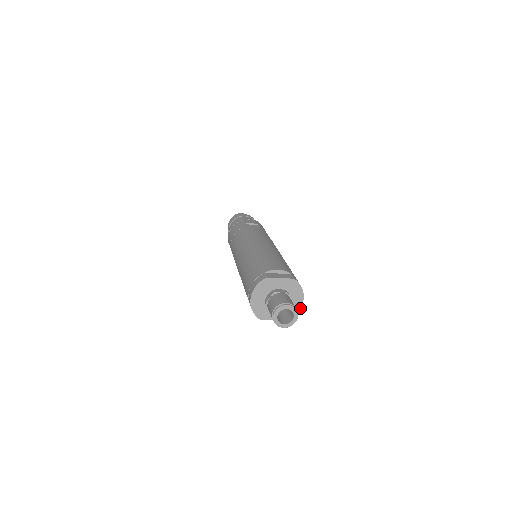
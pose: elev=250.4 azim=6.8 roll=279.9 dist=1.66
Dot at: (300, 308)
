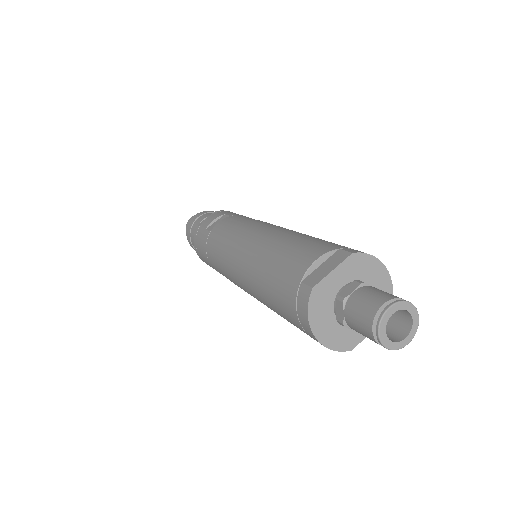
Dot at: (391, 285)
